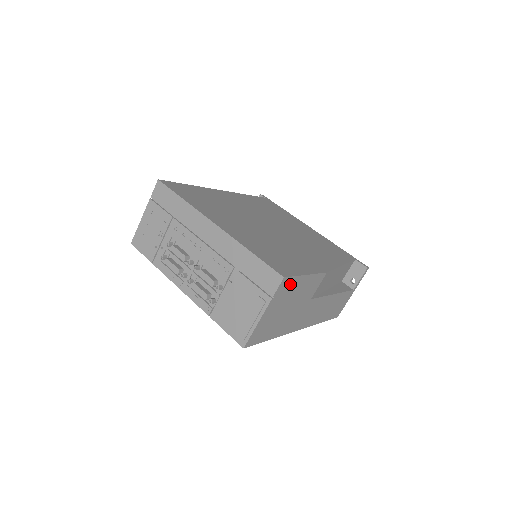
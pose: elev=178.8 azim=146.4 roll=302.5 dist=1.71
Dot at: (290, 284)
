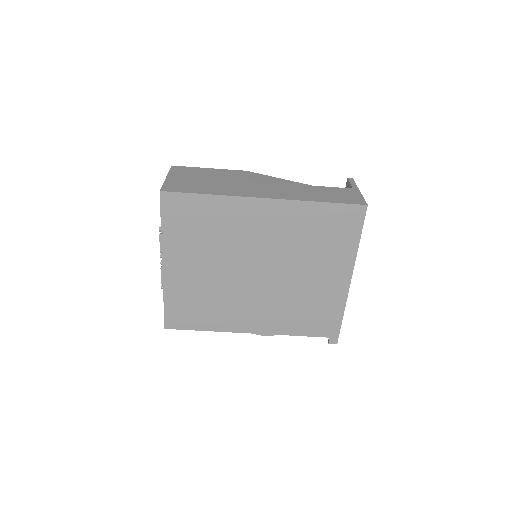
Dot at: (188, 170)
